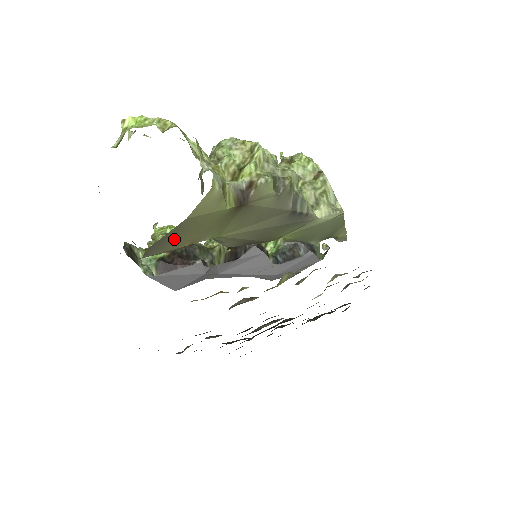
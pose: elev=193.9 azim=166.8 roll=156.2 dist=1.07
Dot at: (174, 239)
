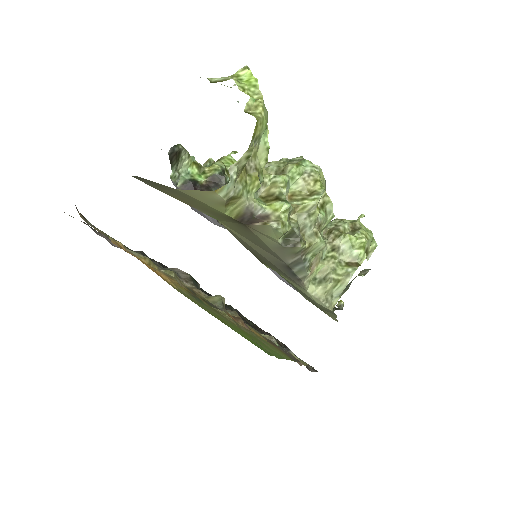
Dot at: (166, 189)
